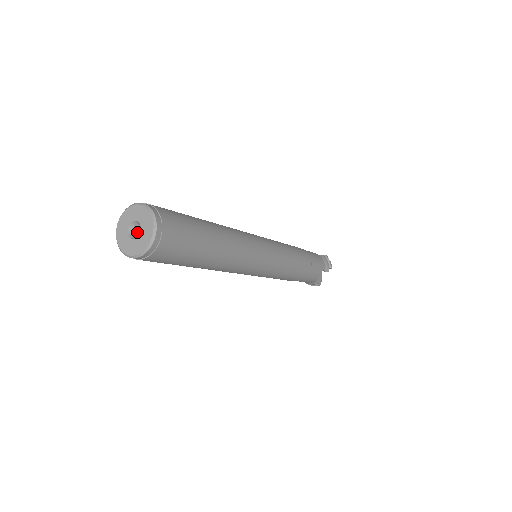
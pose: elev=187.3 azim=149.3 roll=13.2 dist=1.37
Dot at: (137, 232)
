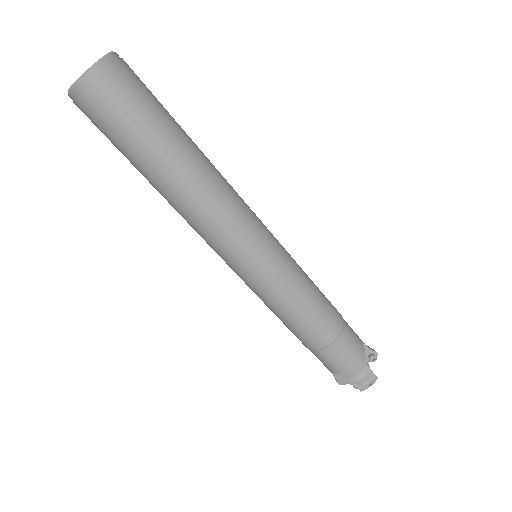
Dot at: occluded
